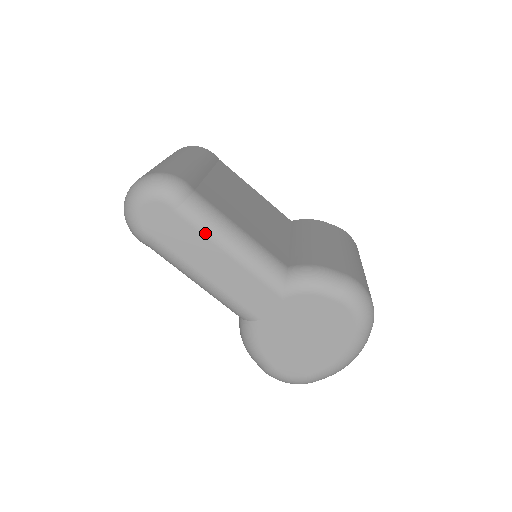
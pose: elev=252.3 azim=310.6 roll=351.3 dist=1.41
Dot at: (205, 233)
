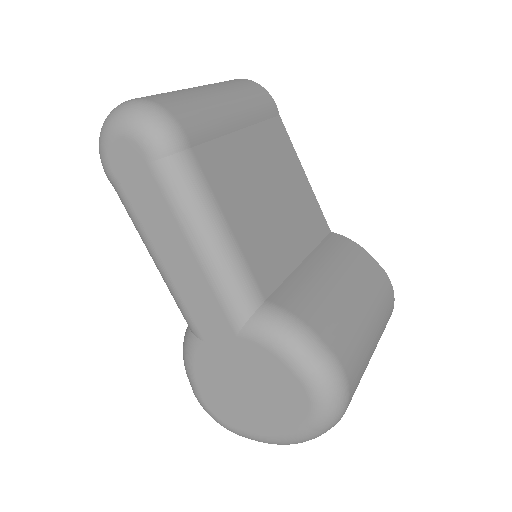
Dot at: (175, 210)
